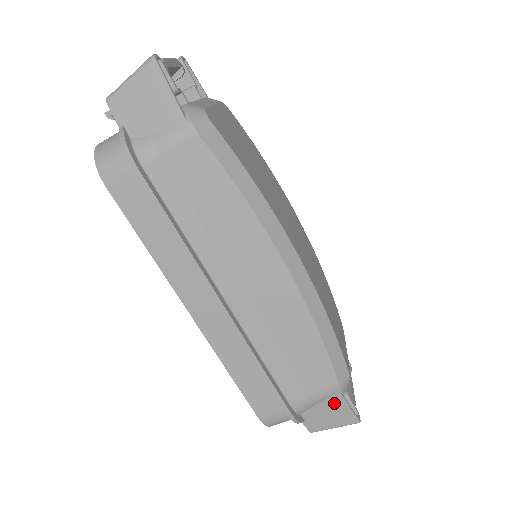
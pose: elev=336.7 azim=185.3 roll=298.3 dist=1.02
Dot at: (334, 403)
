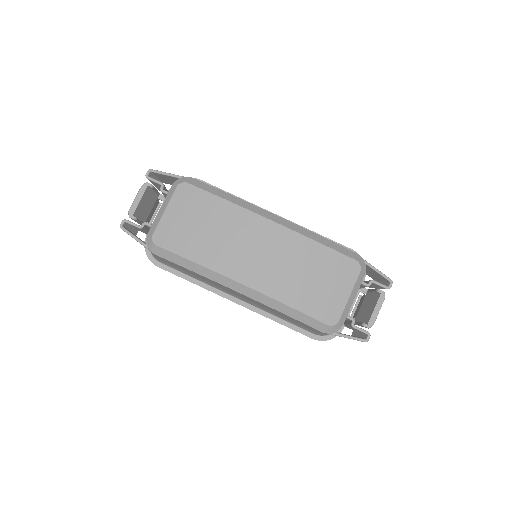
Dot at: occluded
